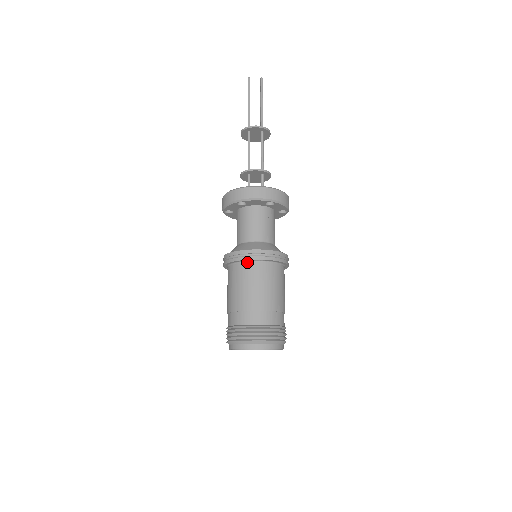
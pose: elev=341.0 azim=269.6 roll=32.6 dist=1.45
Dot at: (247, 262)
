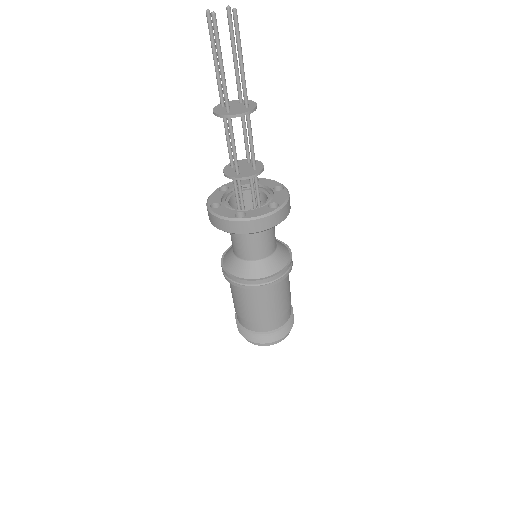
Dot at: (258, 287)
